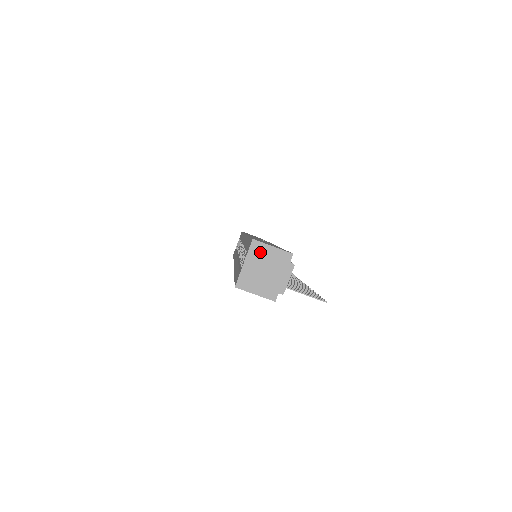
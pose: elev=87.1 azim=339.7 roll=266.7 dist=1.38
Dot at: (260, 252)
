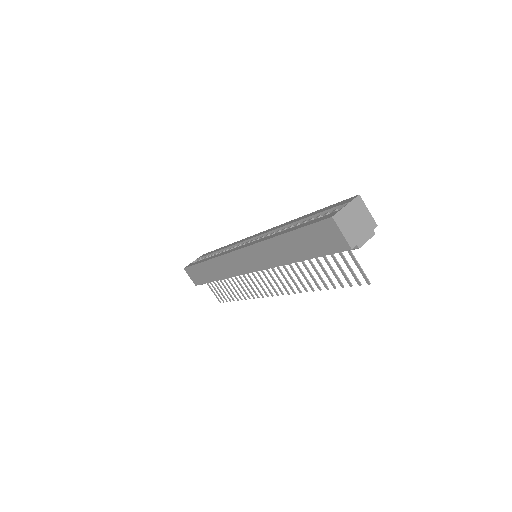
Dot at: (359, 207)
